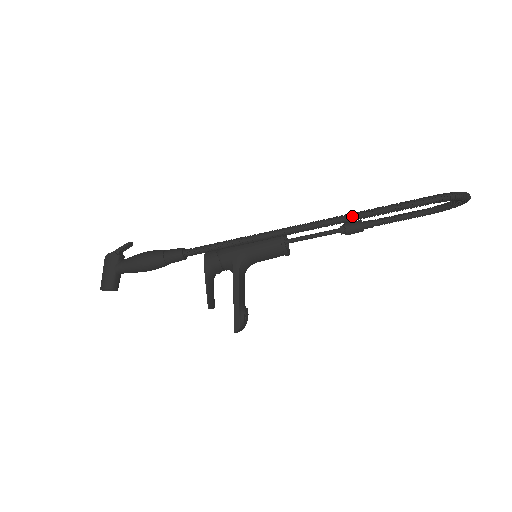
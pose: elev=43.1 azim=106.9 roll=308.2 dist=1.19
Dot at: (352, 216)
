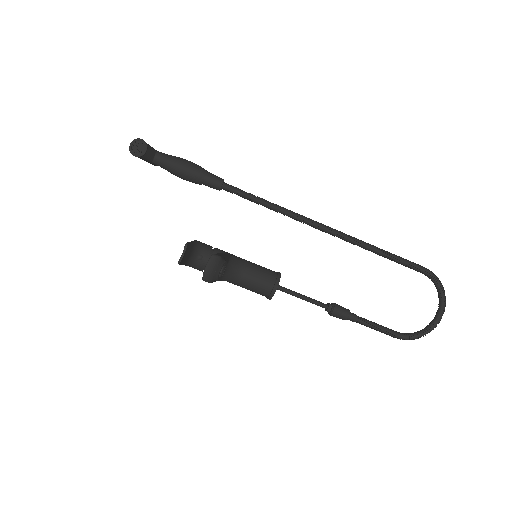
Dot at: (367, 243)
